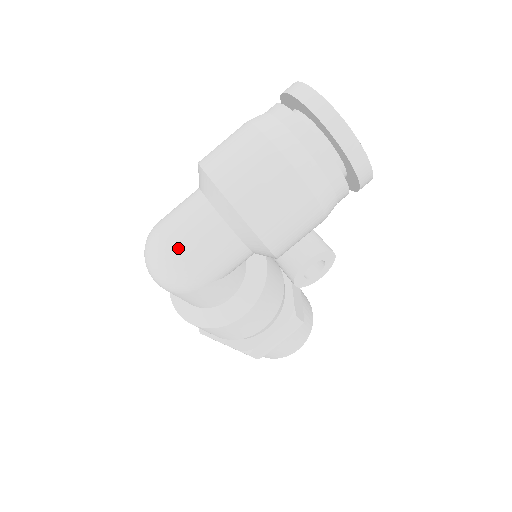
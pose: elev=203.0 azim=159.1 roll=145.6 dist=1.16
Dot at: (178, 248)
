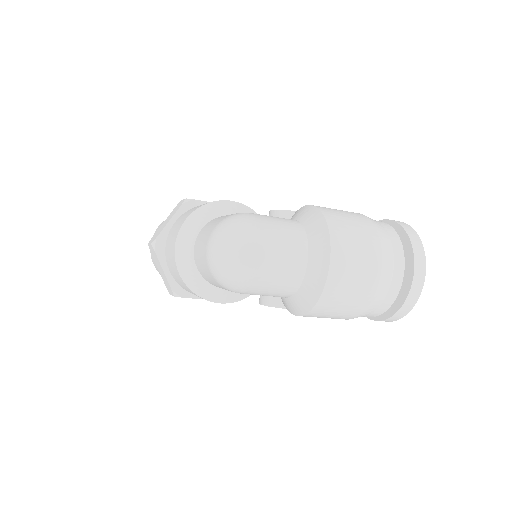
Dot at: (260, 272)
